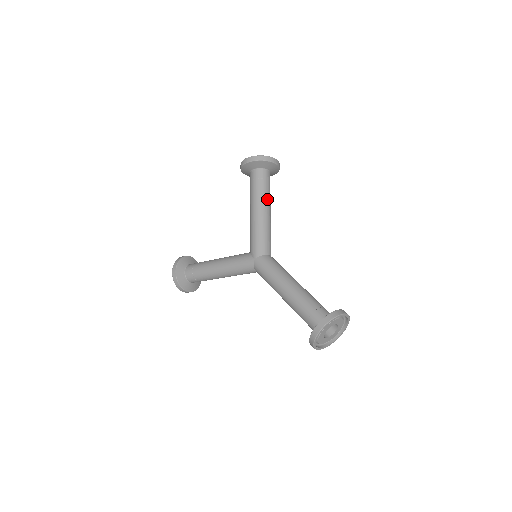
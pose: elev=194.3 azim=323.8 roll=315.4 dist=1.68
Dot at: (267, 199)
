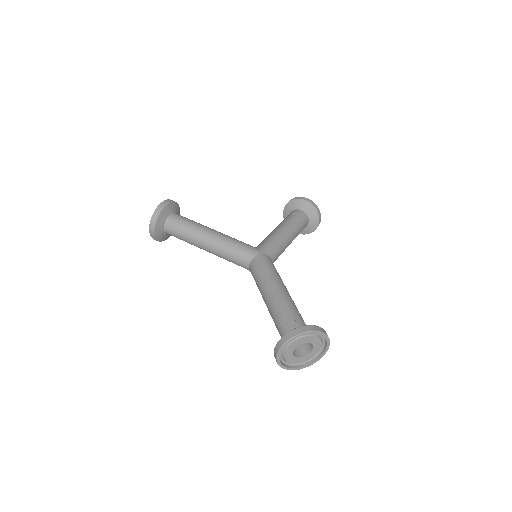
Dot at: (297, 233)
